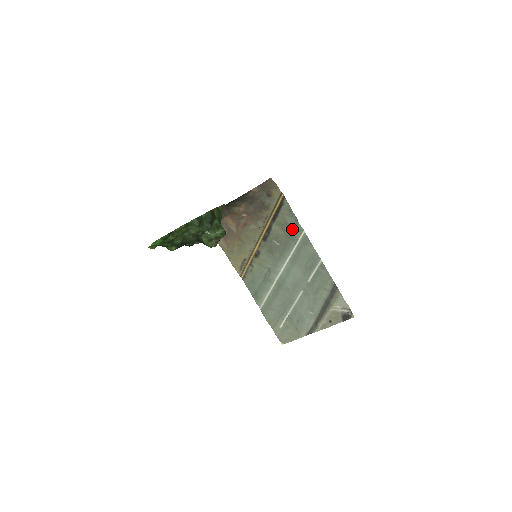
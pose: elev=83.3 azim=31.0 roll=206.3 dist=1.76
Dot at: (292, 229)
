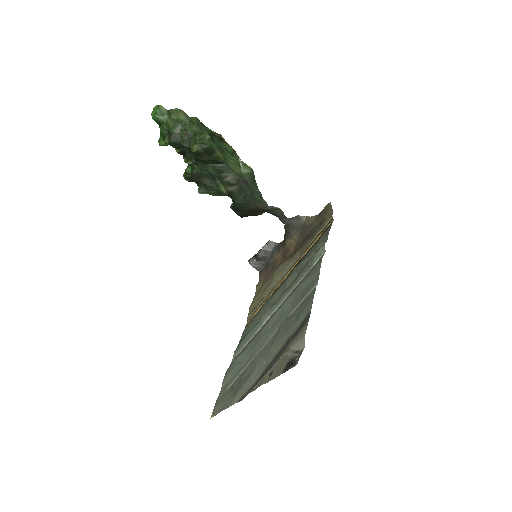
Dot at: (316, 251)
